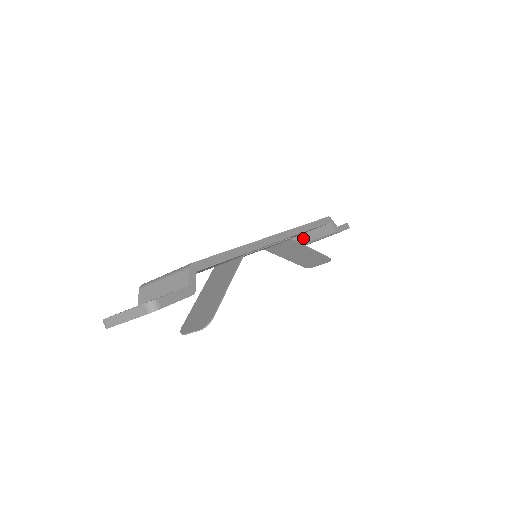
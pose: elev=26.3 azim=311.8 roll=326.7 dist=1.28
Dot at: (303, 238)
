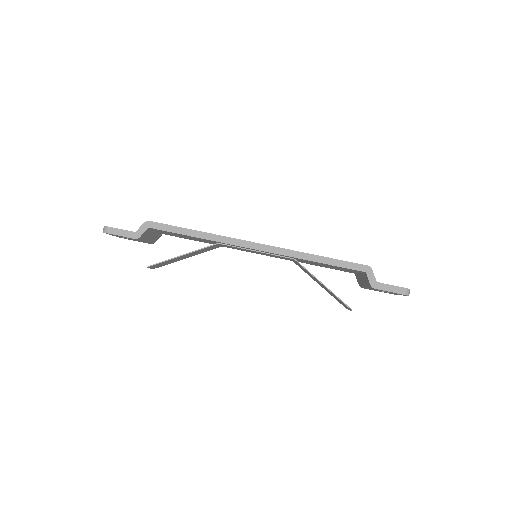
Dot at: (360, 278)
